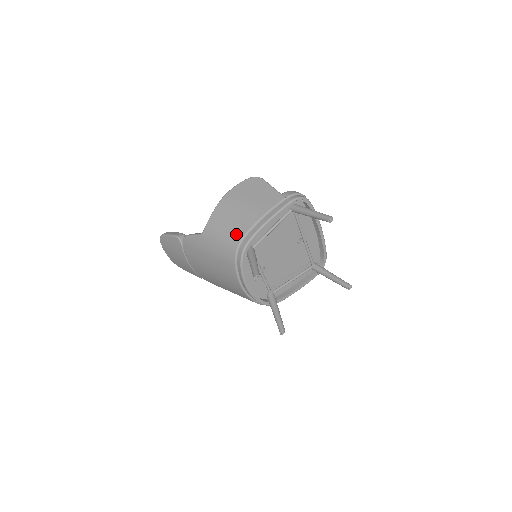
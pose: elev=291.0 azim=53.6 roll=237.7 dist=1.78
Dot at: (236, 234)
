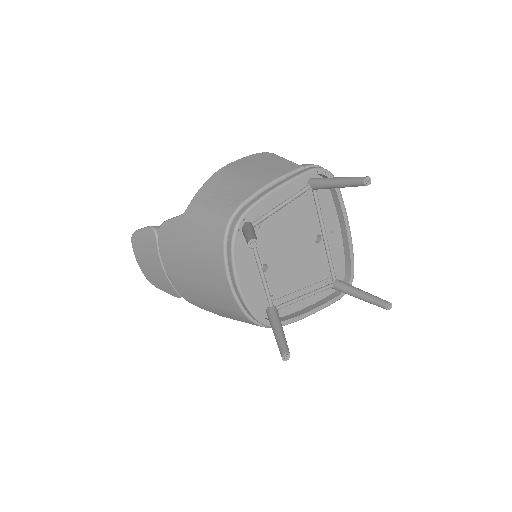
Dot at: (230, 204)
